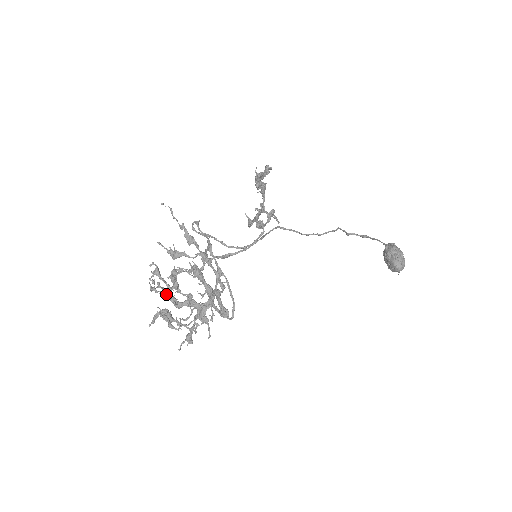
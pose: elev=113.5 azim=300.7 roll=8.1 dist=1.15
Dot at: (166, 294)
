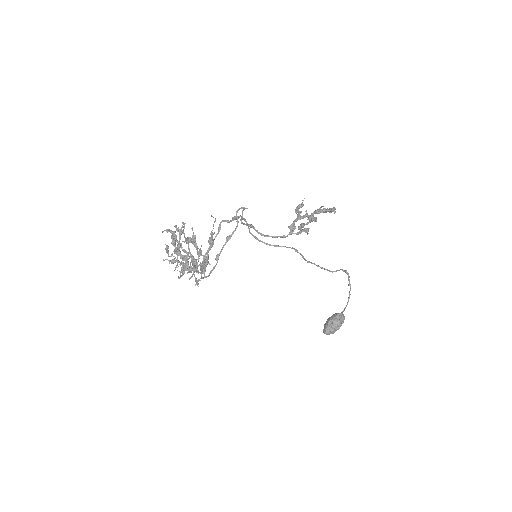
Dot at: (178, 241)
